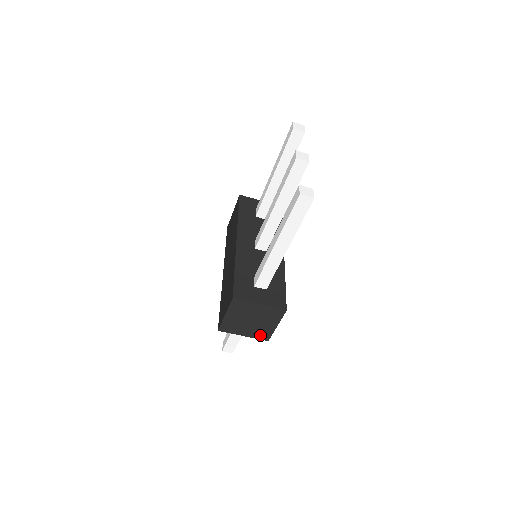
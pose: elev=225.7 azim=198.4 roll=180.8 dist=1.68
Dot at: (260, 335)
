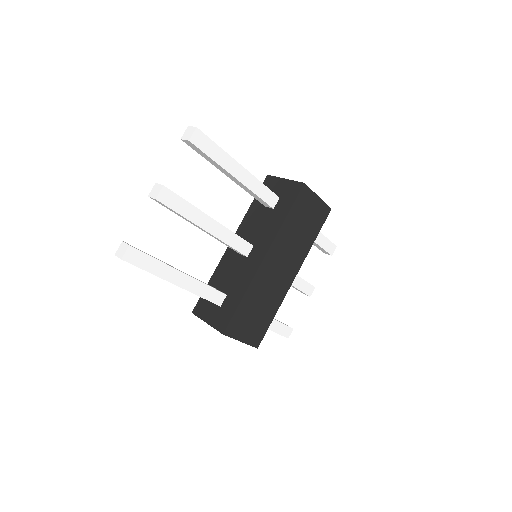
Dot at: occluded
